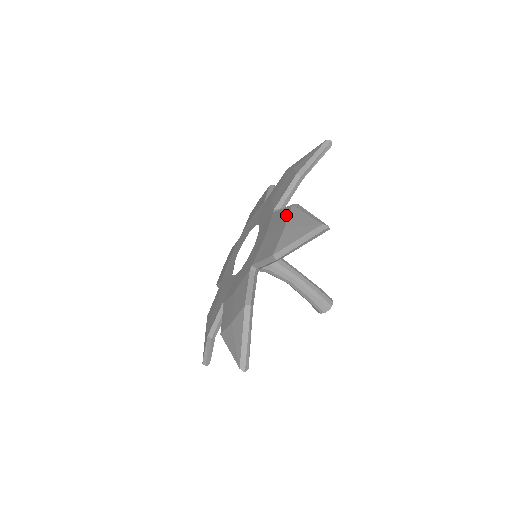
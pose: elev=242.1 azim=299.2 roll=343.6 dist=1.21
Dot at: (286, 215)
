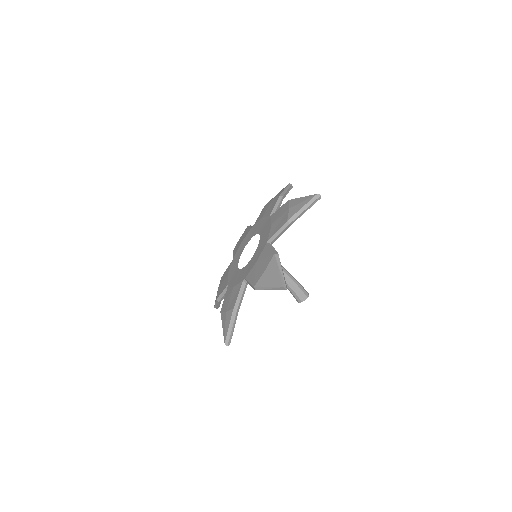
Dot at: (286, 205)
